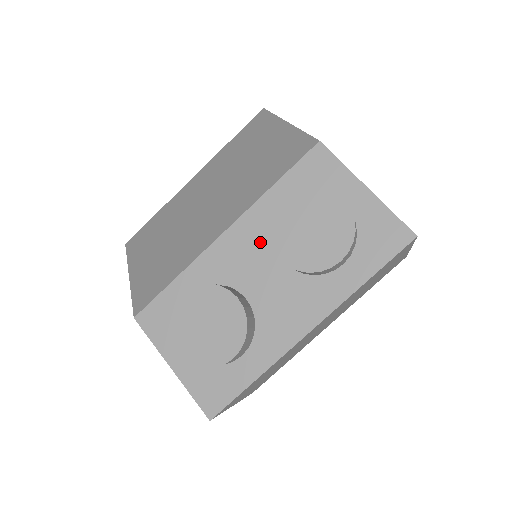
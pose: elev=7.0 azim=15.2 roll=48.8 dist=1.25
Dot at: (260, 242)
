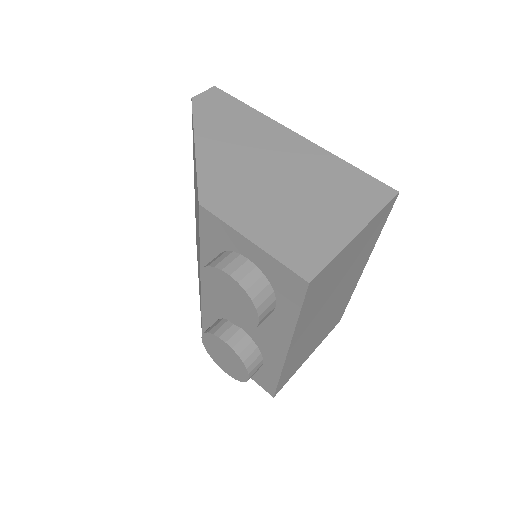
Dot at: occluded
